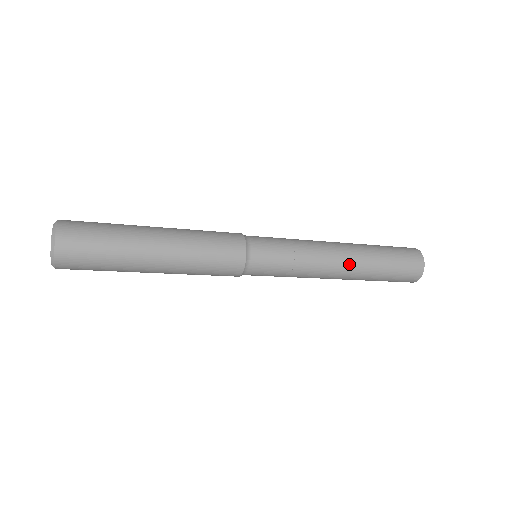
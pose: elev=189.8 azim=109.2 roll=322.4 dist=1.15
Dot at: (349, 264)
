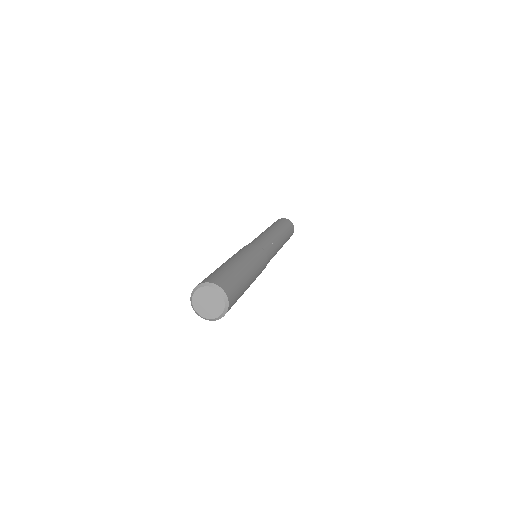
Dot at: occluded
